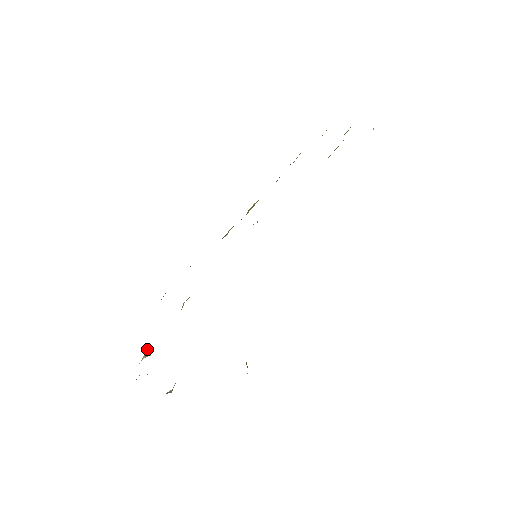
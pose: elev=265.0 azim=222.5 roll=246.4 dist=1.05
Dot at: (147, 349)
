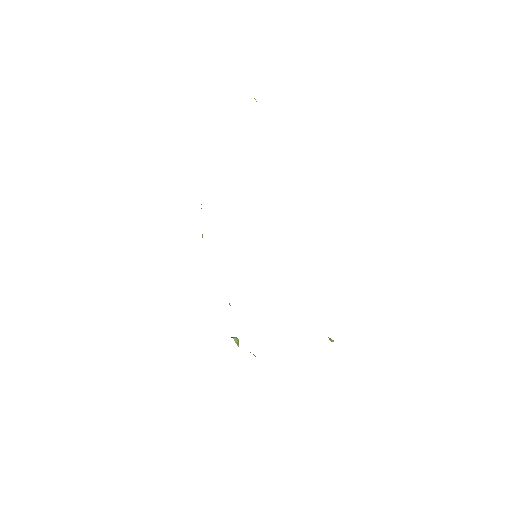
Dot at: (235, 341)
